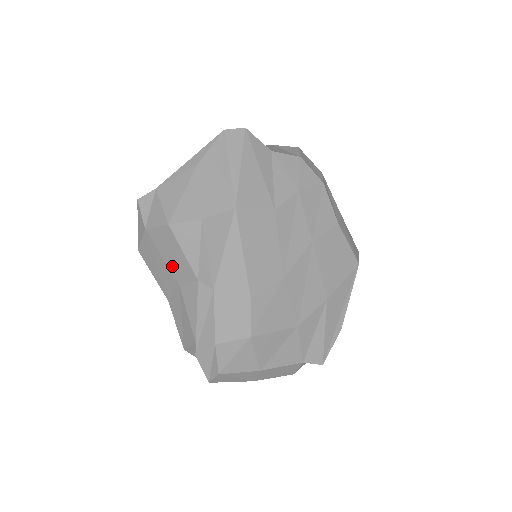
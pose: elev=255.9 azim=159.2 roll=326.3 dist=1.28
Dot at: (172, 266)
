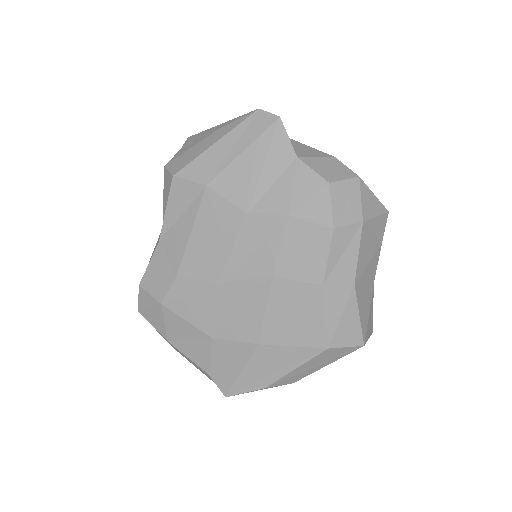
Dot at: occluded
